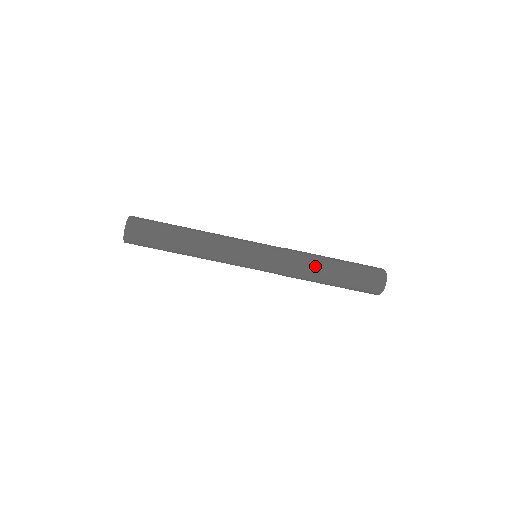
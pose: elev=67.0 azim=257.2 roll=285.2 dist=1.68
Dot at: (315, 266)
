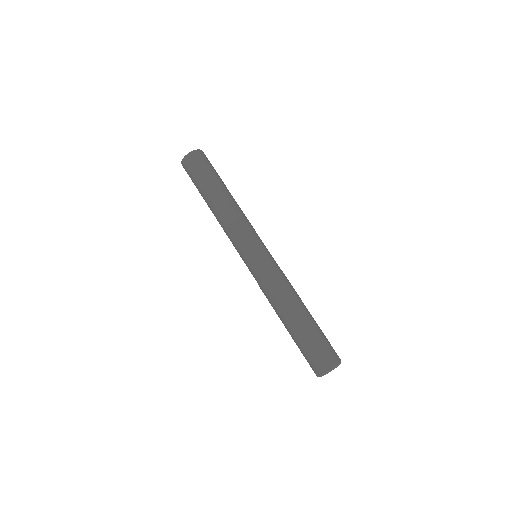
Dot at: (296, 297)
